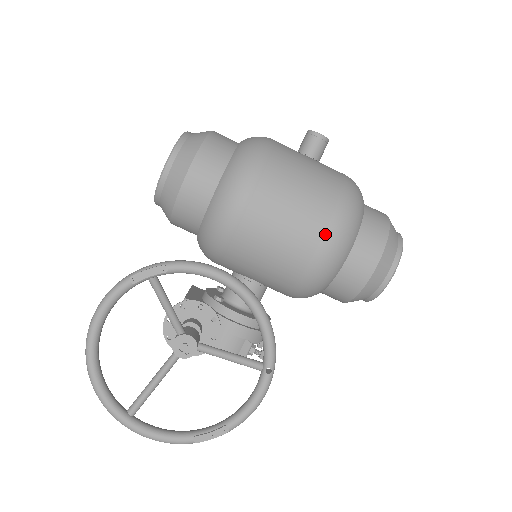
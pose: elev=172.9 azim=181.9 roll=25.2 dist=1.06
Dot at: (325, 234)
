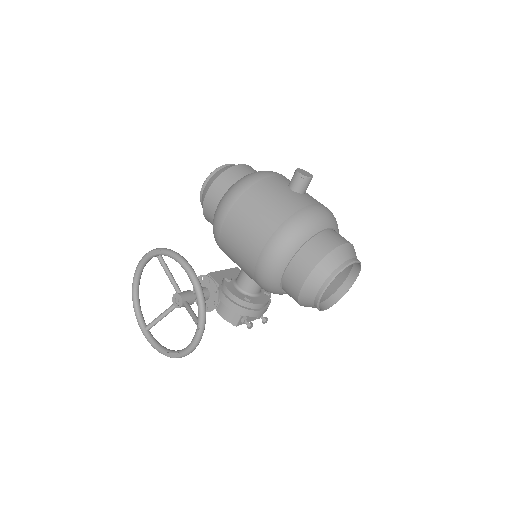
Dot at: (263, 250)
